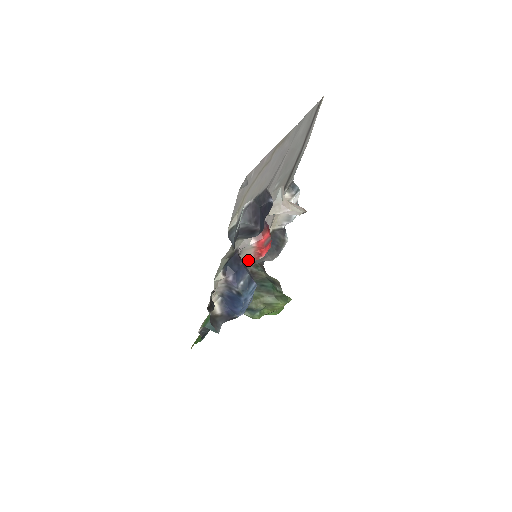
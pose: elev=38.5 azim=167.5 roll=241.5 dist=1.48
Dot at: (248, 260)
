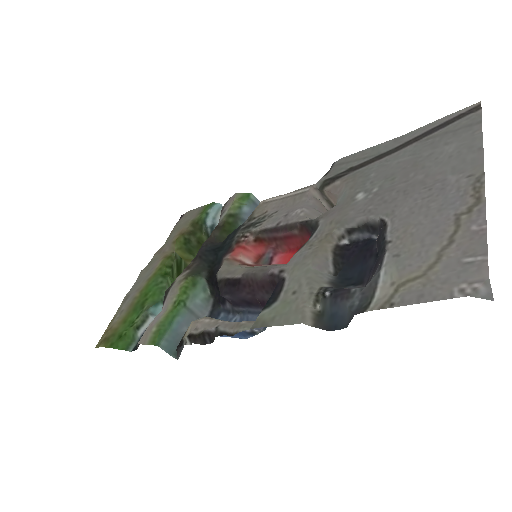
Dot at: occluded
